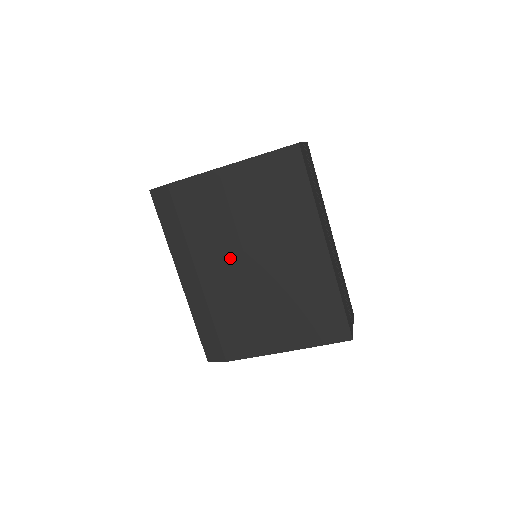
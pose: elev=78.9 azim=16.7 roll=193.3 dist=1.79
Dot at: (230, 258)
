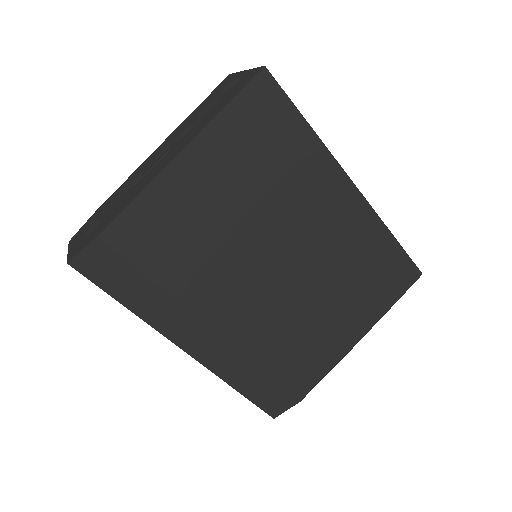
Dot at: (246, 279)
